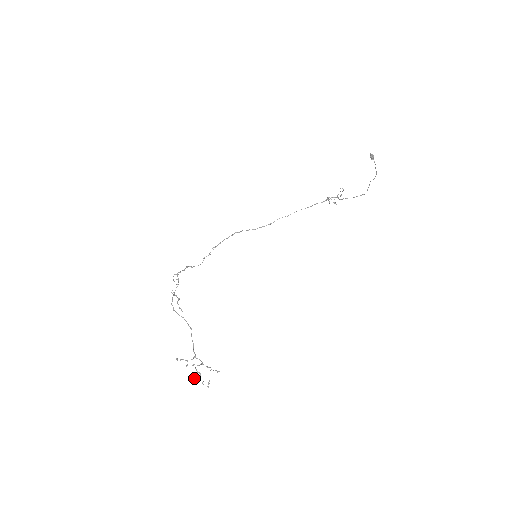
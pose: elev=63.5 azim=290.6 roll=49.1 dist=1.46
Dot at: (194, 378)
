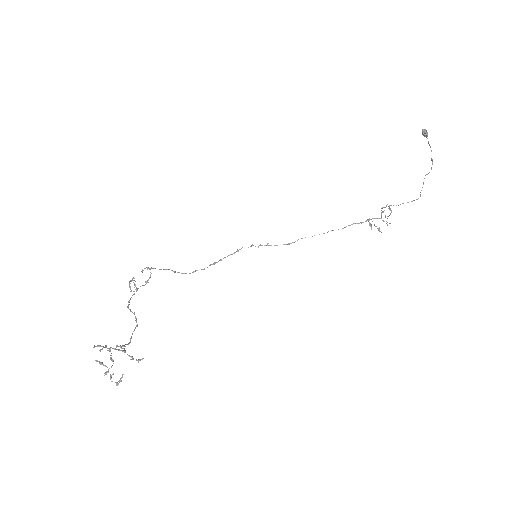
Dot at: (101, 364)
